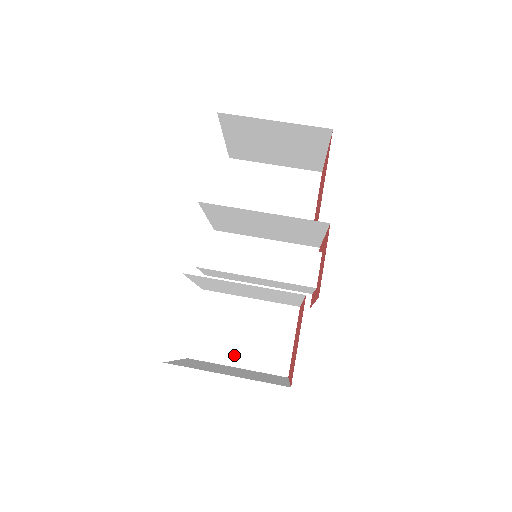
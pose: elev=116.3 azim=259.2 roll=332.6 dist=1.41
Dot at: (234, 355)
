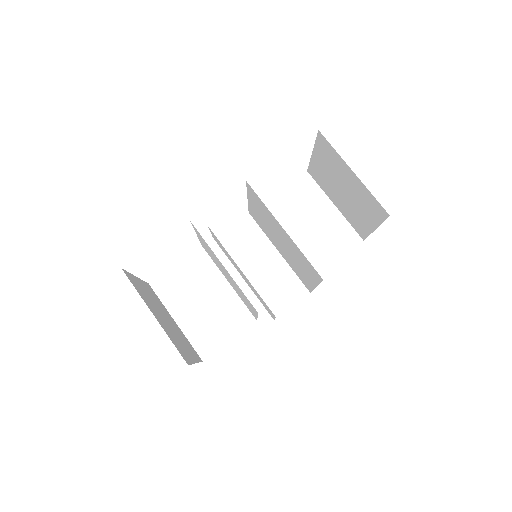
Dot at: (181, 311)
